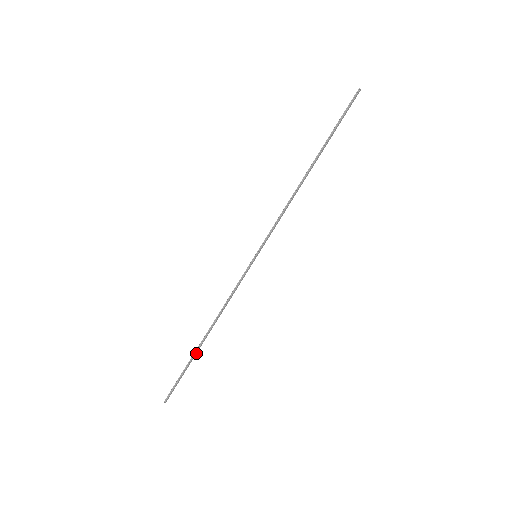
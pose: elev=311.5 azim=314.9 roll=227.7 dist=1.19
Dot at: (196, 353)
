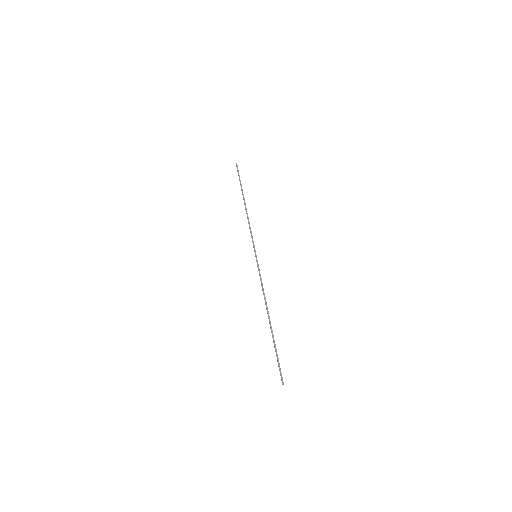
Dot at: occluded
